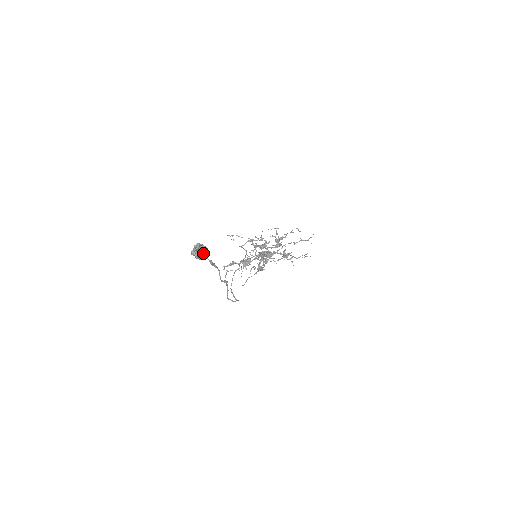
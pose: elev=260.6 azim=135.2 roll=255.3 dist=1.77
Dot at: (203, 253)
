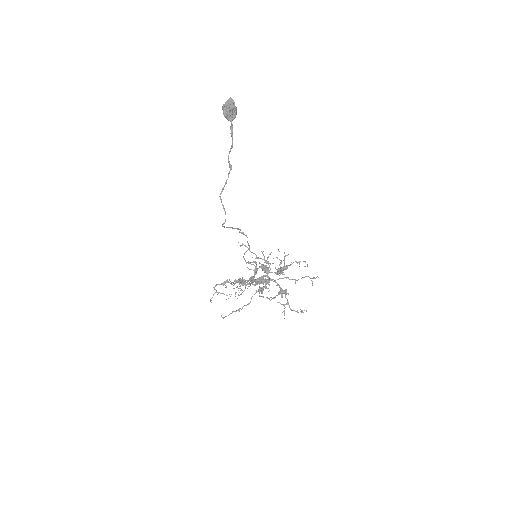
Dot at: occluded
